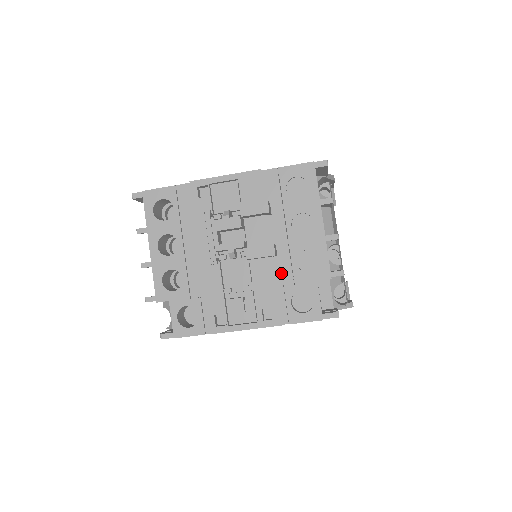
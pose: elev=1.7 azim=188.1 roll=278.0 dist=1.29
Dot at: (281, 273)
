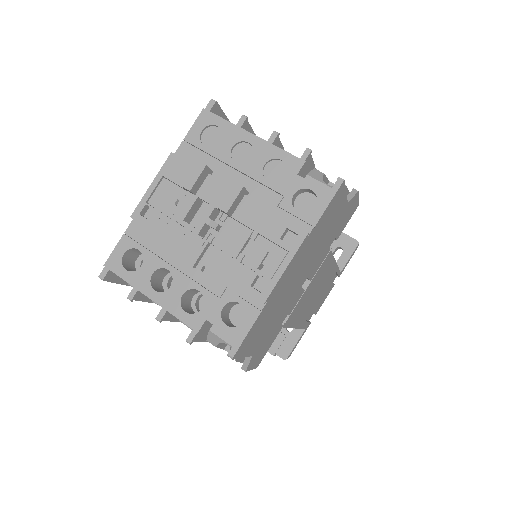
Dot at: (265, 200)
